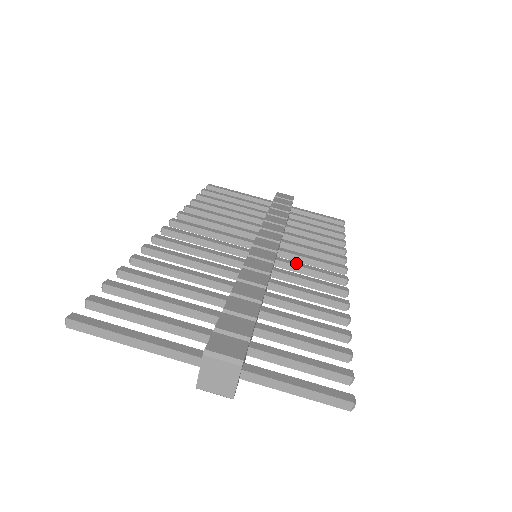
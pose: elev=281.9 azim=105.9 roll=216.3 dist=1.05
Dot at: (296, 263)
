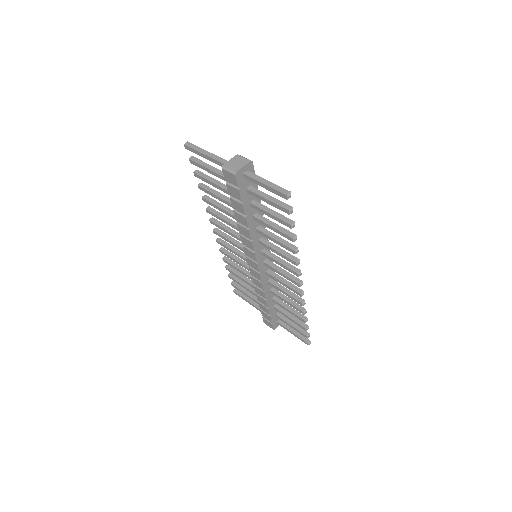
Dot at: (277, 266)
